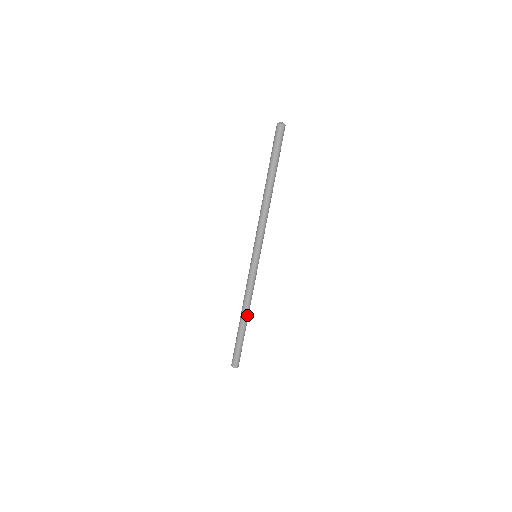
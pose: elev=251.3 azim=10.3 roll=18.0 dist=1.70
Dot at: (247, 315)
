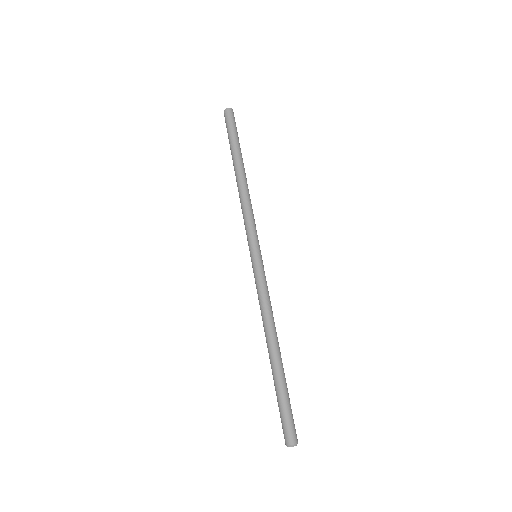
Dot at: (277, 343)
